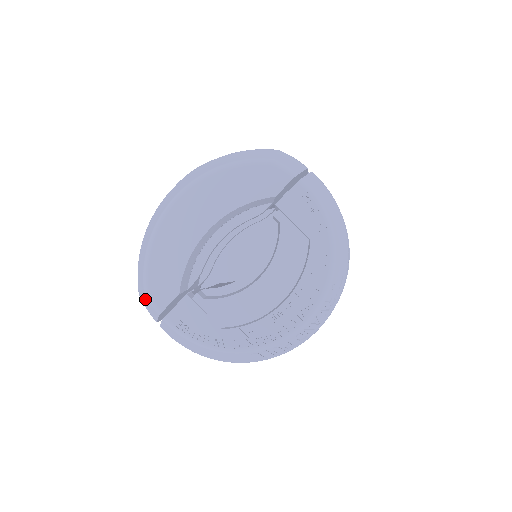
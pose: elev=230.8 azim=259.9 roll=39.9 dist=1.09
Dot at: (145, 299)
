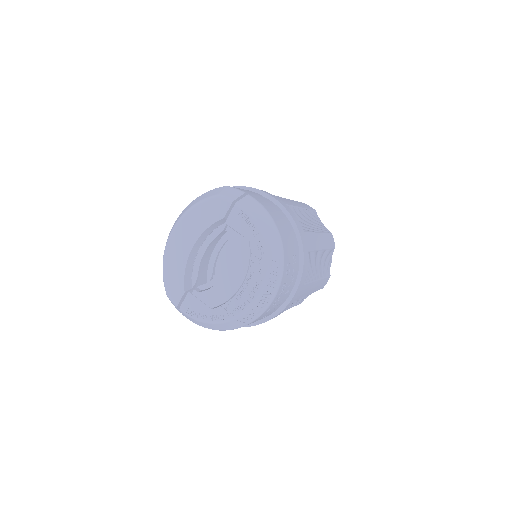
Dot at: occluded
